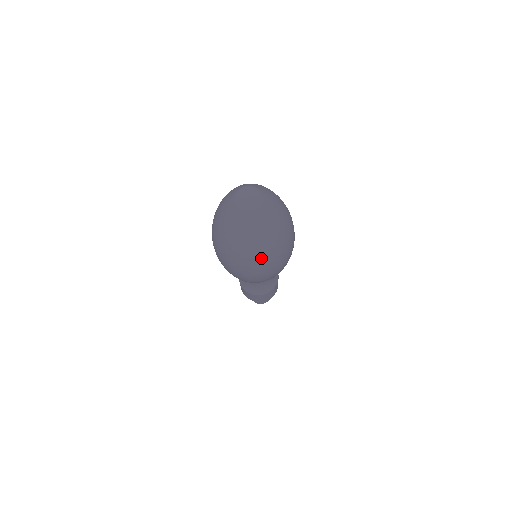
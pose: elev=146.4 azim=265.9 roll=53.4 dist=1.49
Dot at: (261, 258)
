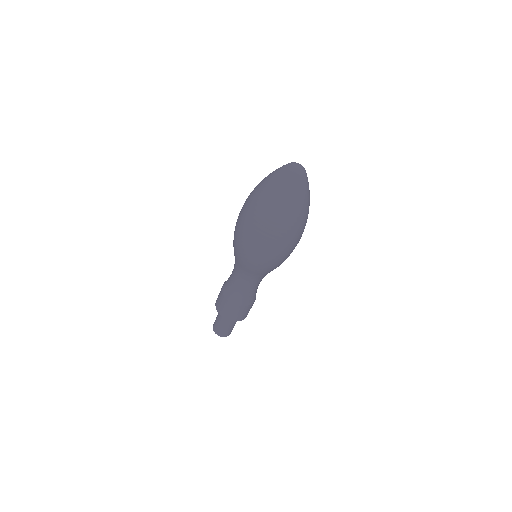
Dot at: (303, 221)
